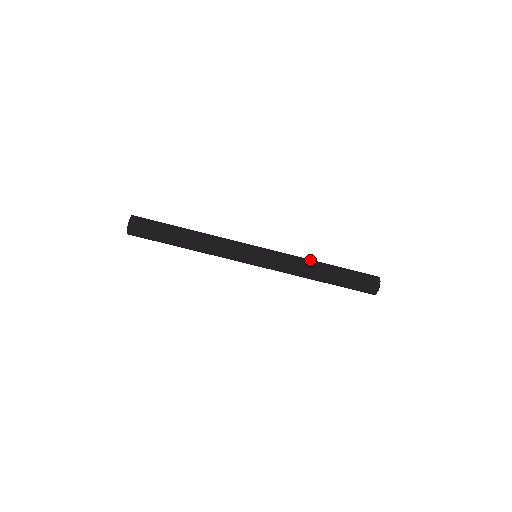
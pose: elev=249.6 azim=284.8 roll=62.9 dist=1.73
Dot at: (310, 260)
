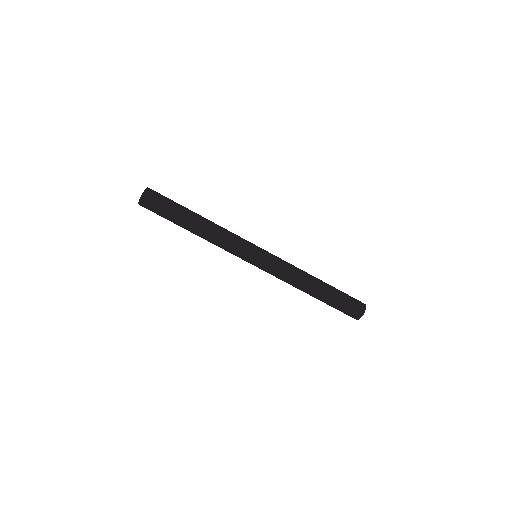
Dot at: (306, 273)
